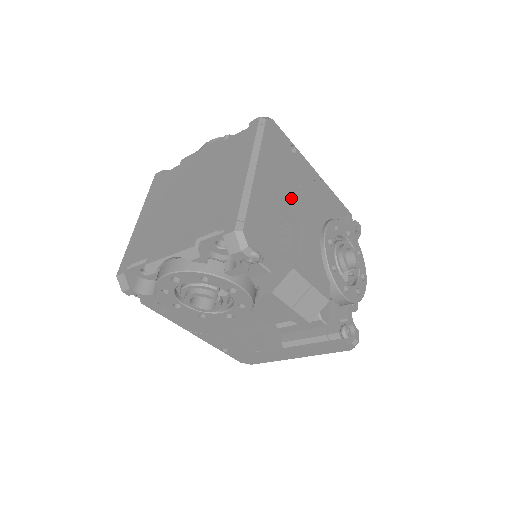
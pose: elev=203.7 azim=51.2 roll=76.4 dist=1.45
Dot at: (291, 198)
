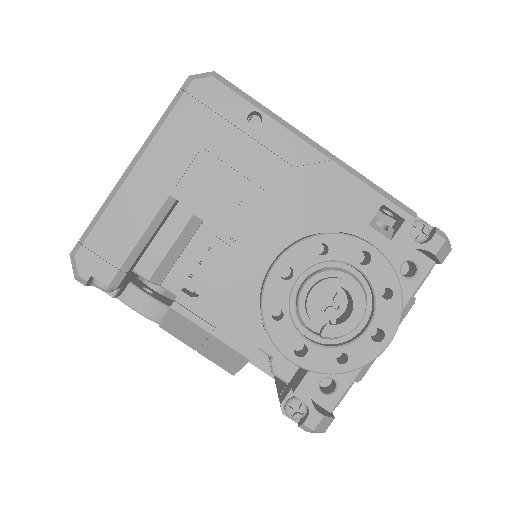
Dot at: (213, 203)
